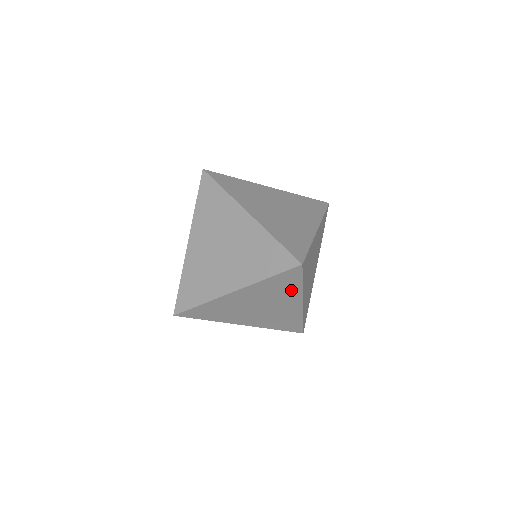
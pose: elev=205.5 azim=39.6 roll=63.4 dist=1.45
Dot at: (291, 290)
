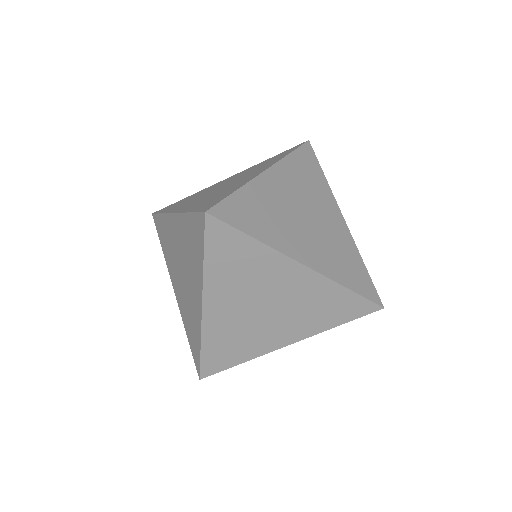
Dot at: occluded
